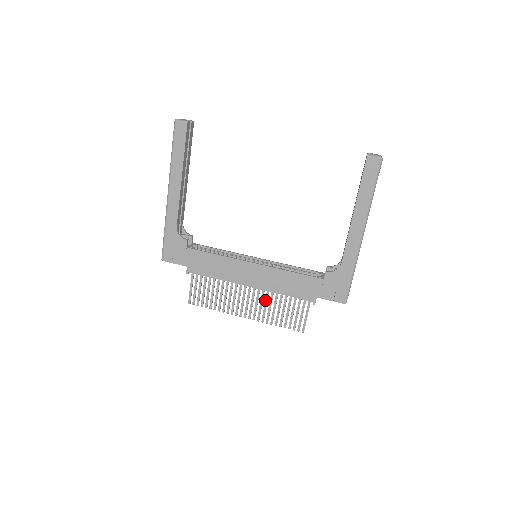
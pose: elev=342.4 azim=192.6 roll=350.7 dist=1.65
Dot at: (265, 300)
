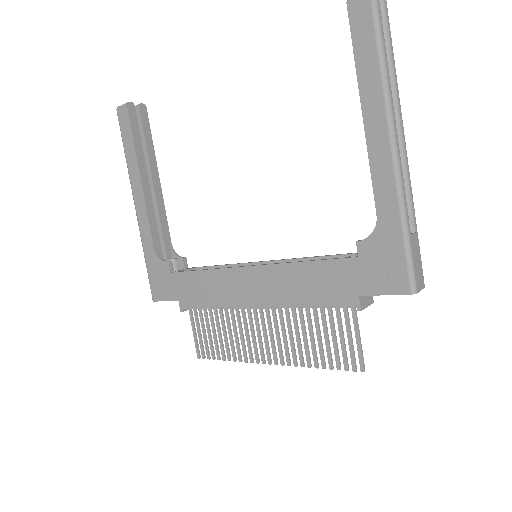
Dot at: (287, 325)
